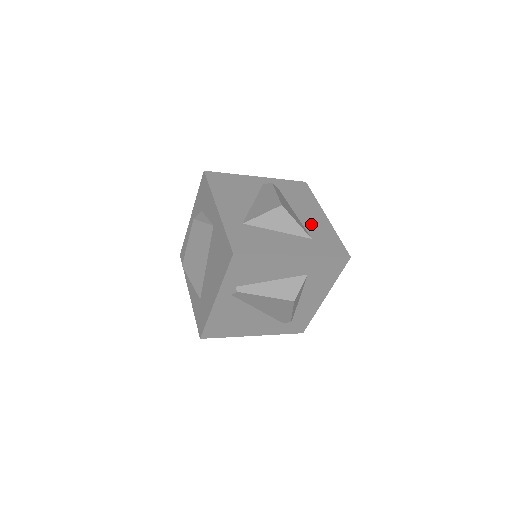
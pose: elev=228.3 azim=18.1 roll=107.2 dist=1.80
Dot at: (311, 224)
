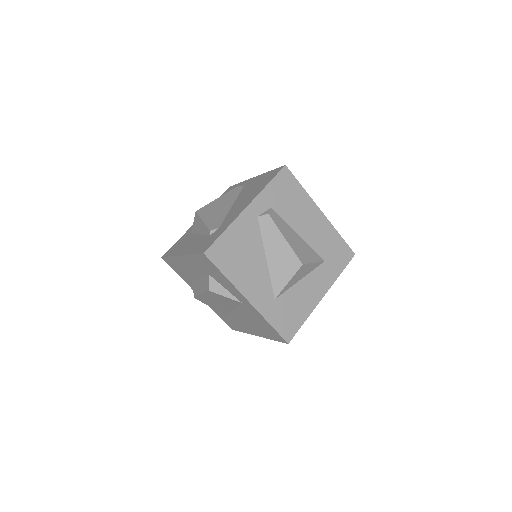
Dot at: (317, 239)
